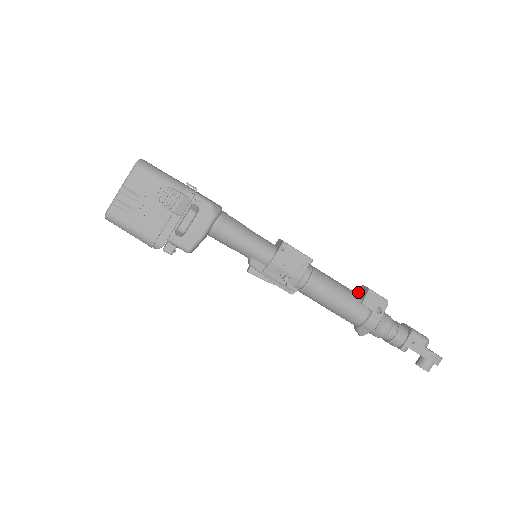
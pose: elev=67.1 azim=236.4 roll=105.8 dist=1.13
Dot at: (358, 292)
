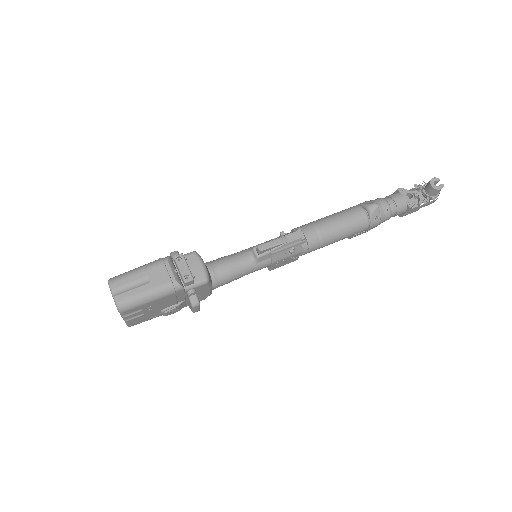
Dot at: occluded
